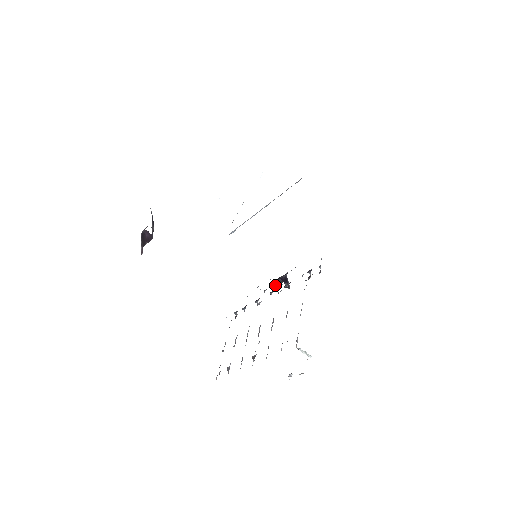
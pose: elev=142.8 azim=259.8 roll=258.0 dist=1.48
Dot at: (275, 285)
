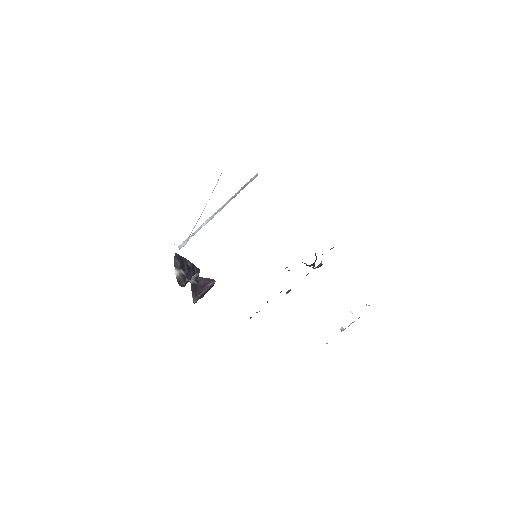
Dot at: occluded
